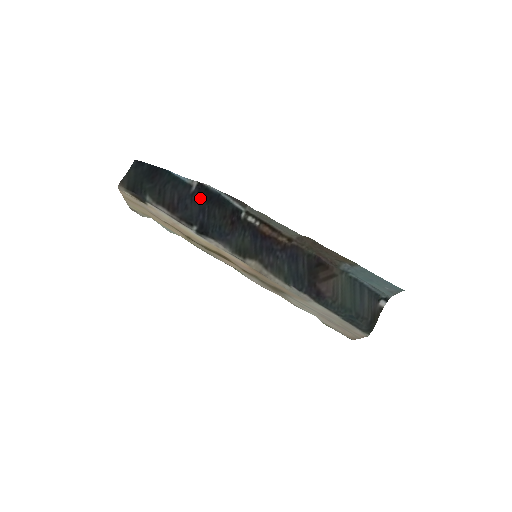
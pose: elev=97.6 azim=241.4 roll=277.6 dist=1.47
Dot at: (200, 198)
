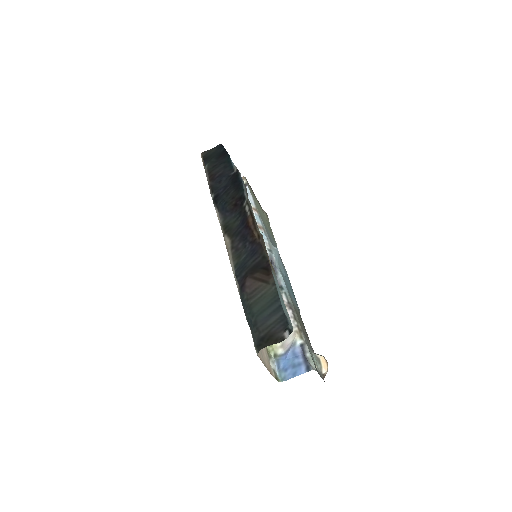
Dot at: (231, 179)
